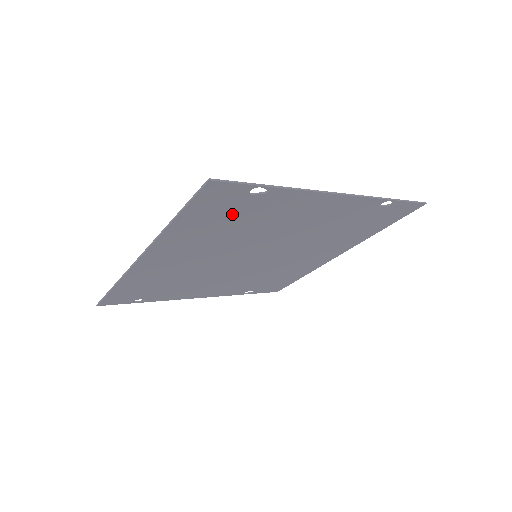
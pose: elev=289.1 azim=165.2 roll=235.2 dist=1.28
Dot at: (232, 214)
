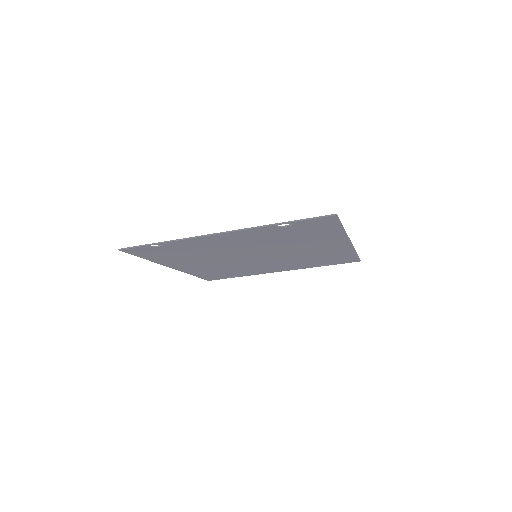
Dot at: (171, 252)
